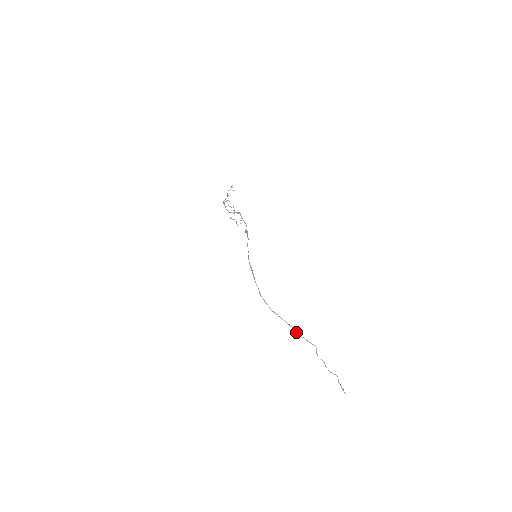
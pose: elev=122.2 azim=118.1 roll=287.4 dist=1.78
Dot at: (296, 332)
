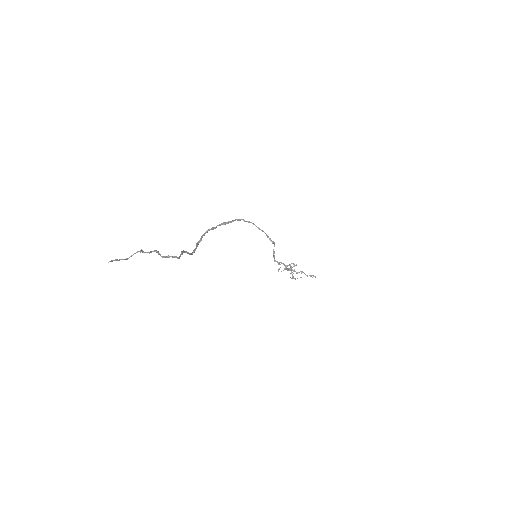
Dot at: (185, 251)
